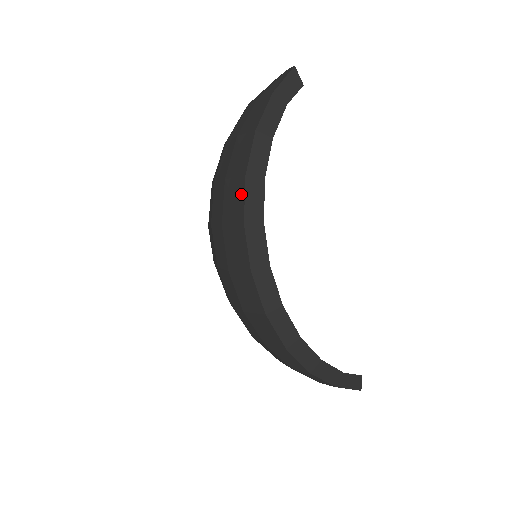
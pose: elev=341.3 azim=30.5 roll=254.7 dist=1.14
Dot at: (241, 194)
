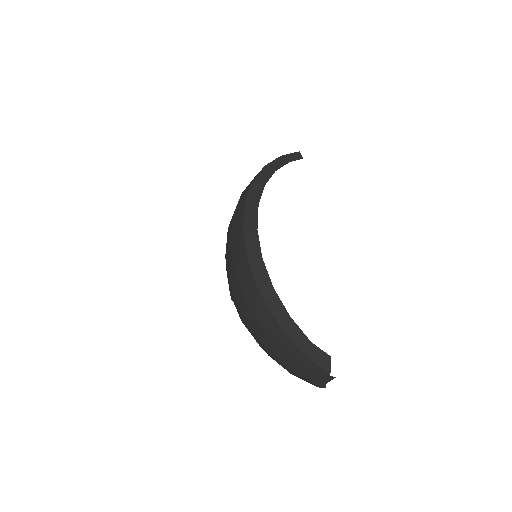
Dot at: (248, 191)
